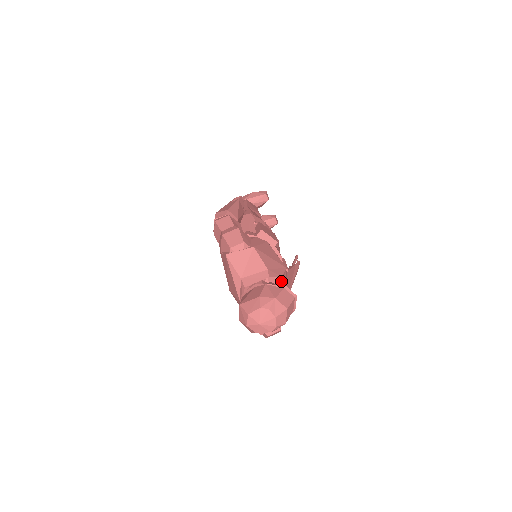
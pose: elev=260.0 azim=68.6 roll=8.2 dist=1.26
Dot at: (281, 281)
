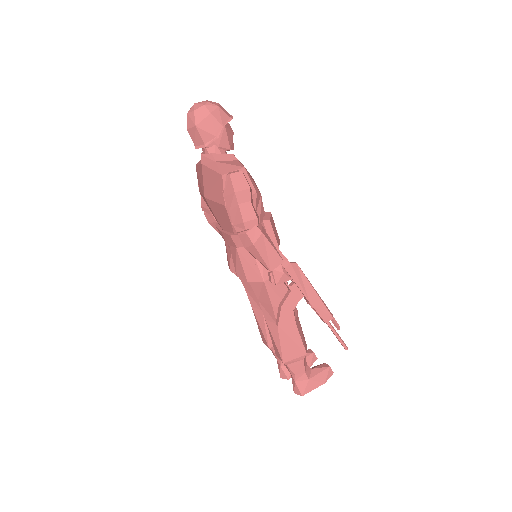
Dot at: (241, 163)
